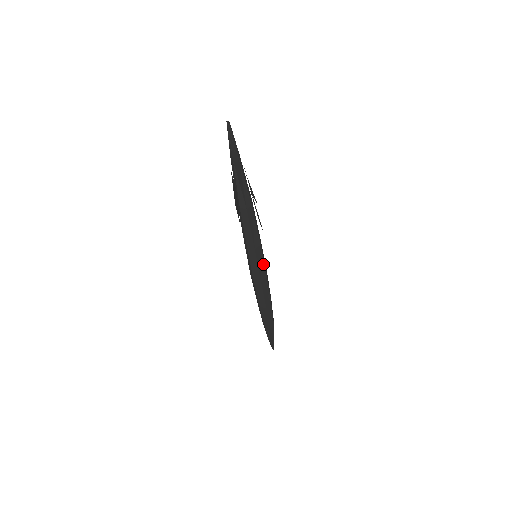
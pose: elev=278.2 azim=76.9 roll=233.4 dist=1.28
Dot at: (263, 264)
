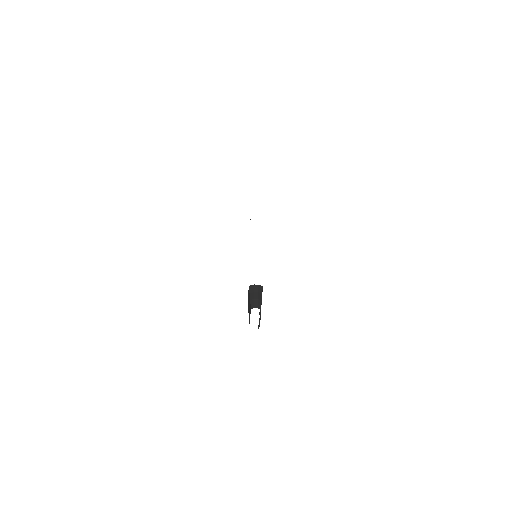
Dot at: occluded
